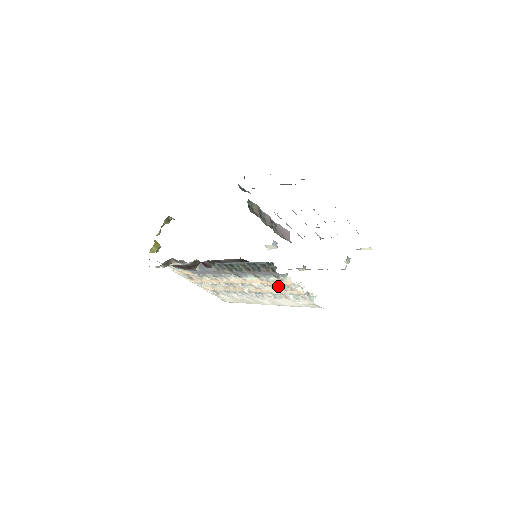
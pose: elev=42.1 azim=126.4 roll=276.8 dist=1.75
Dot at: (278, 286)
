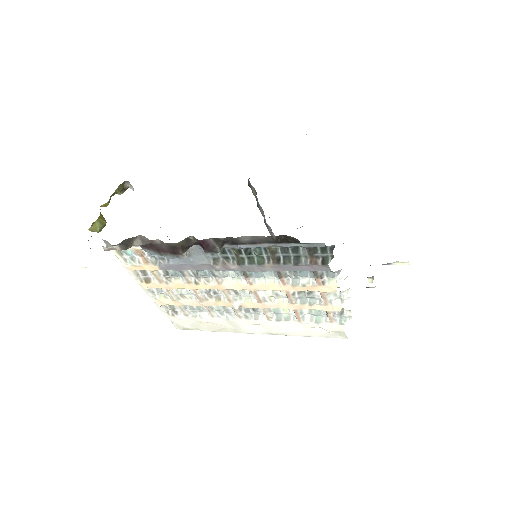
Dot at: (301, 297)
